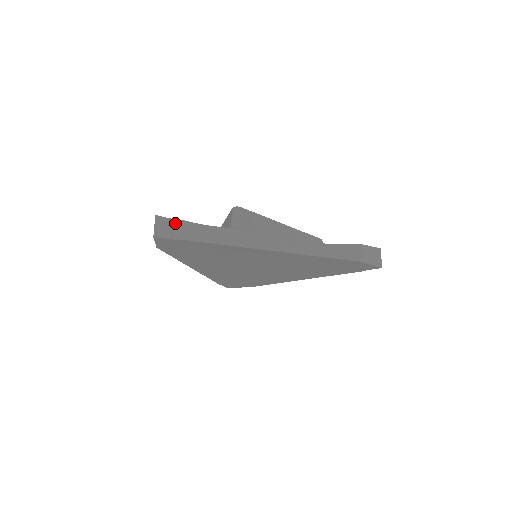
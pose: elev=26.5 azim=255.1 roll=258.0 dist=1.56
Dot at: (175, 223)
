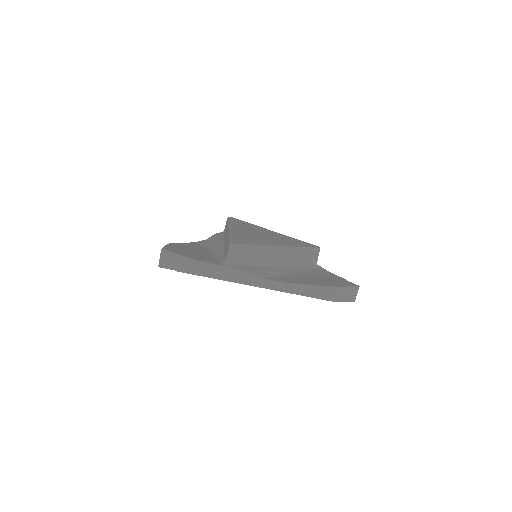
Dot at: (177, 257)
